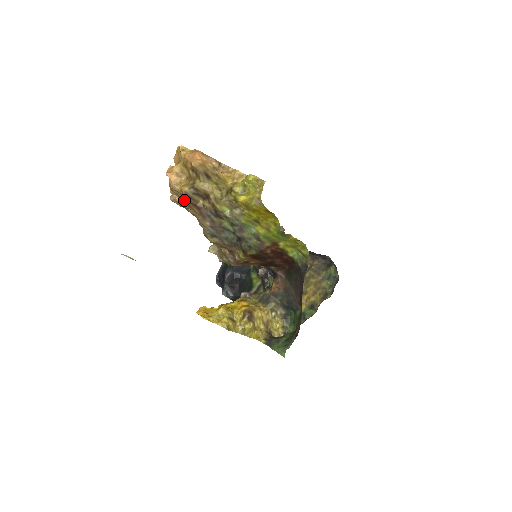
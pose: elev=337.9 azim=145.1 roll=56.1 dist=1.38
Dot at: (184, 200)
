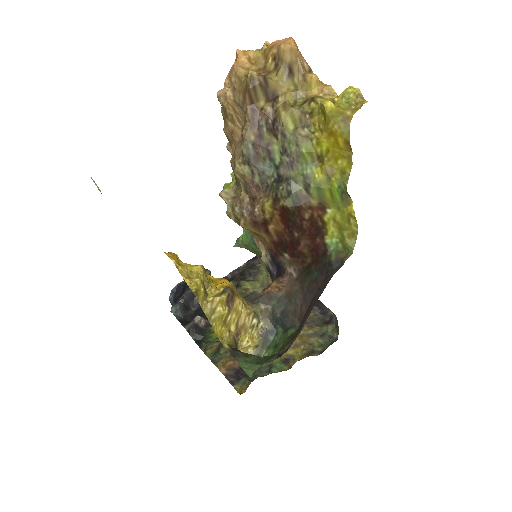
Dot at: (240, 91)
